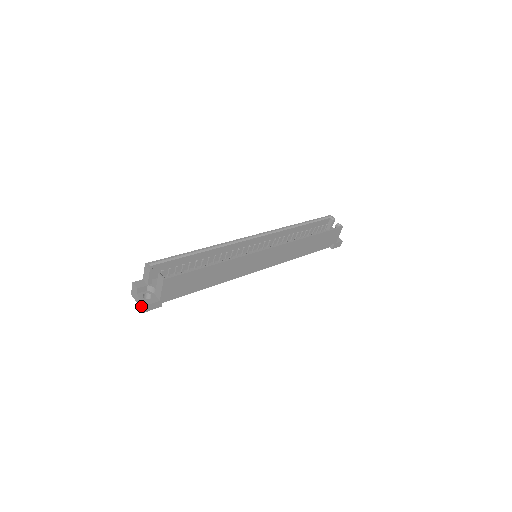
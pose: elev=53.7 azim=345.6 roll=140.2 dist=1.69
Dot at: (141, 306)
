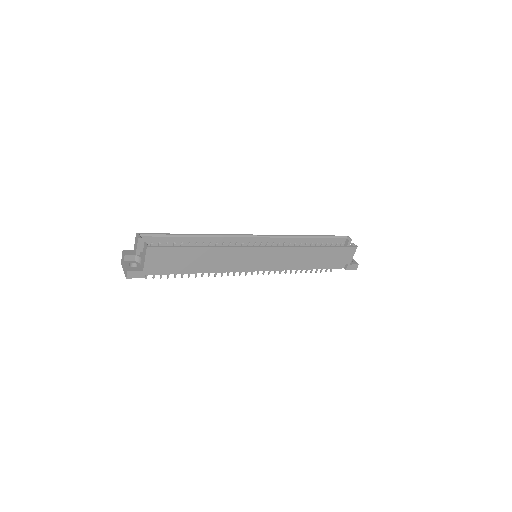
Dot at: (125, 273)
